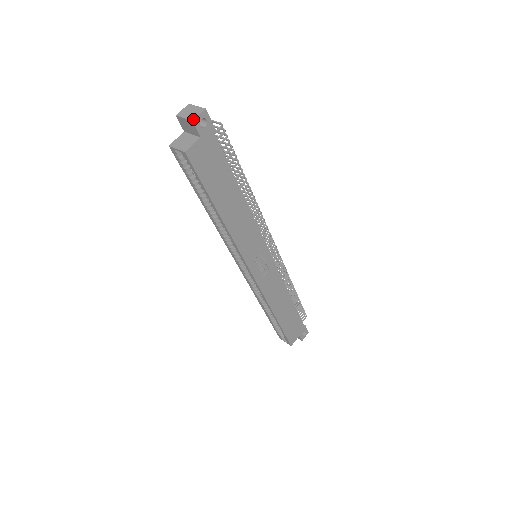
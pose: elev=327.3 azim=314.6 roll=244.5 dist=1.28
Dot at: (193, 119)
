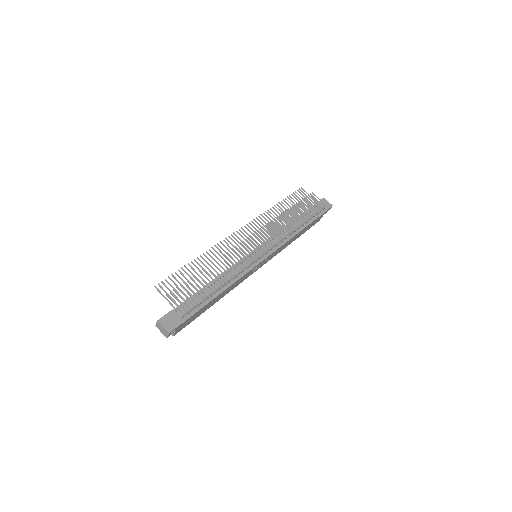
Dot at: occluded
